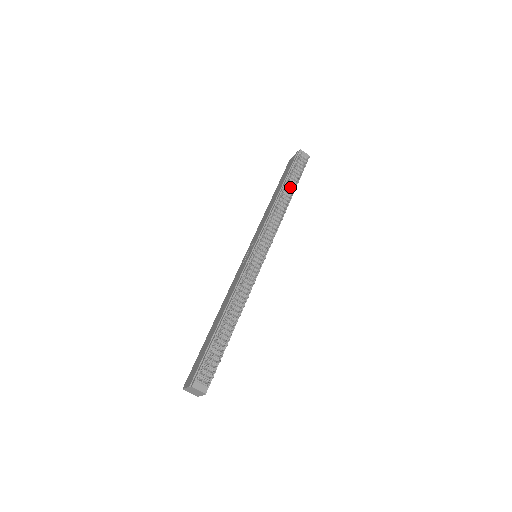
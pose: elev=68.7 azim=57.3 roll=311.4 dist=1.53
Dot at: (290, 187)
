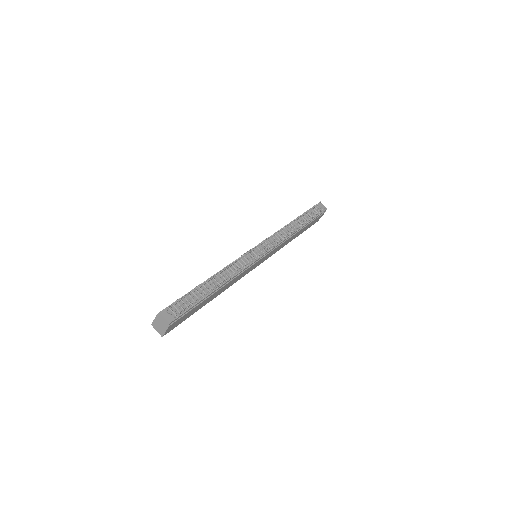
Dot at: (303, 221)
